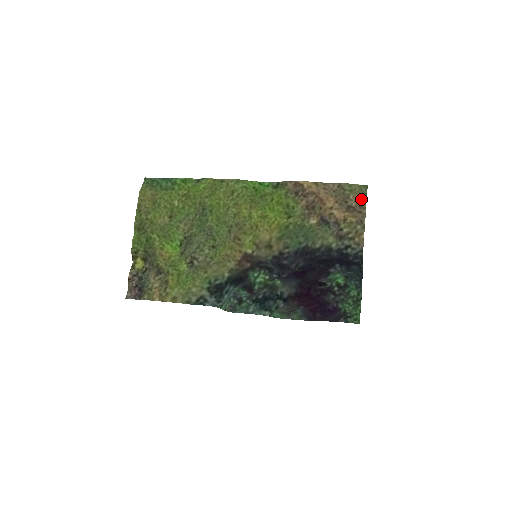
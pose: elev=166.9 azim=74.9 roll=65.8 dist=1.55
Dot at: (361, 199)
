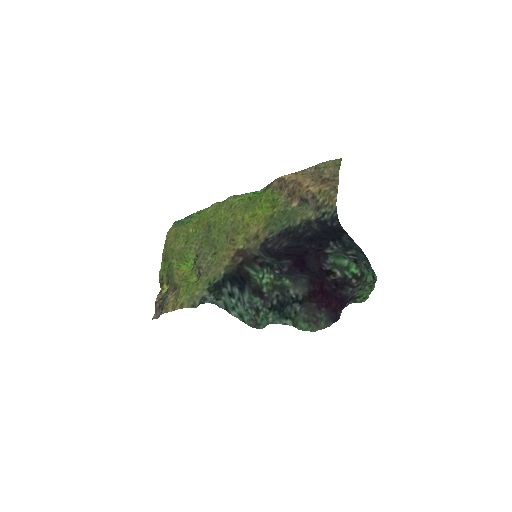
Dot at: (334, 170)
